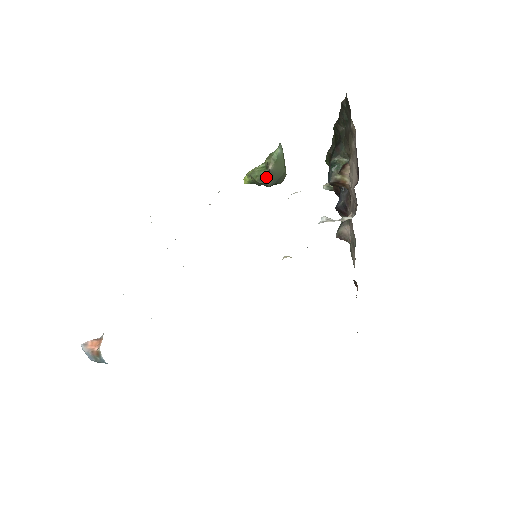
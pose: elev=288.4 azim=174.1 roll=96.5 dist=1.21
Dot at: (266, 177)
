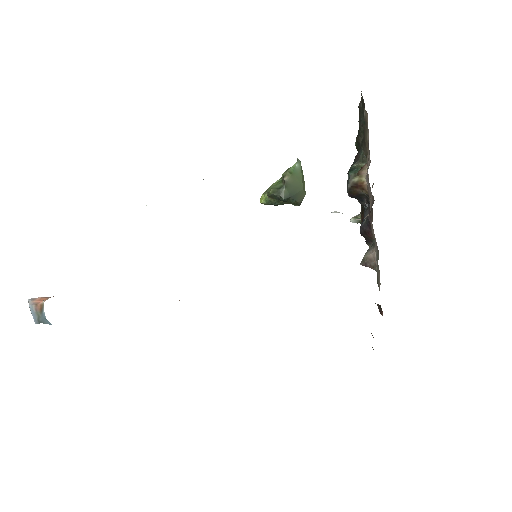
Dot at: (280, 188)
